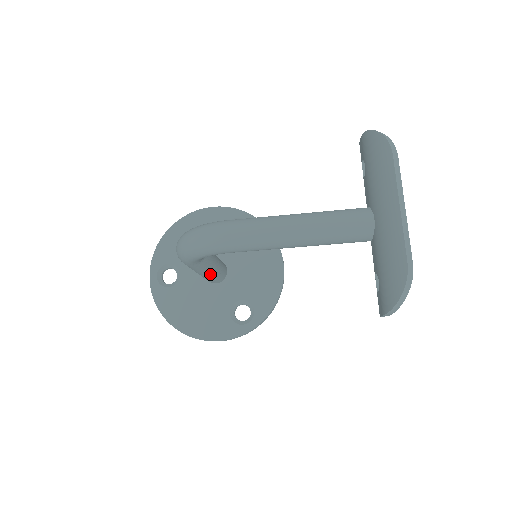
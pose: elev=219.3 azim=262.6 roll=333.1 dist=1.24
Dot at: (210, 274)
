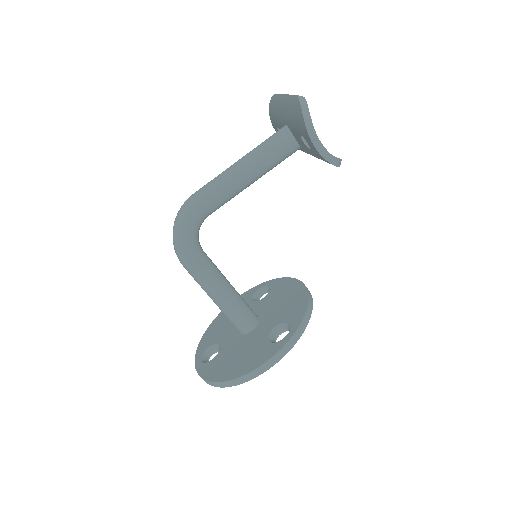
Dot at: (227, 296)
